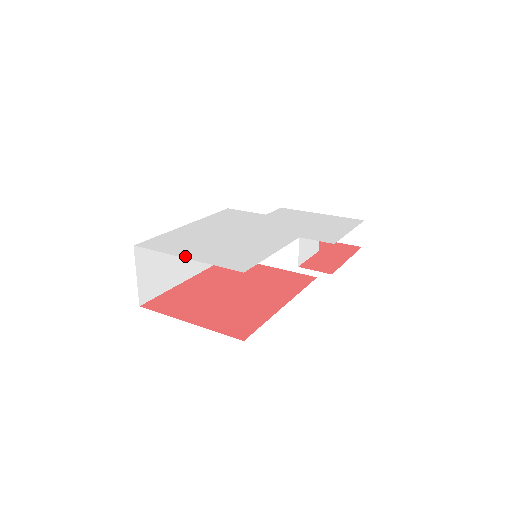
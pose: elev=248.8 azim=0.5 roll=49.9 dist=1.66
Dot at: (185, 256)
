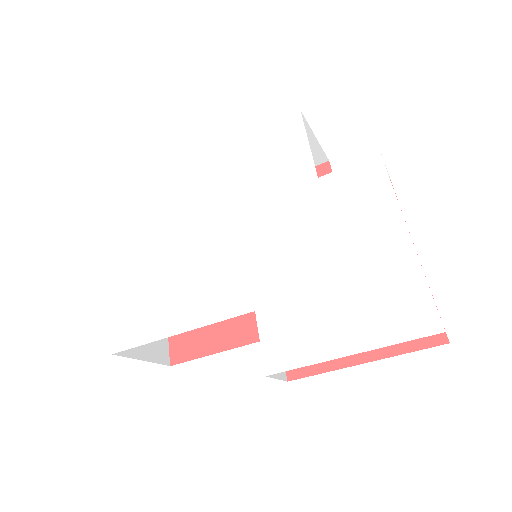
Dot at: (114, 265)
